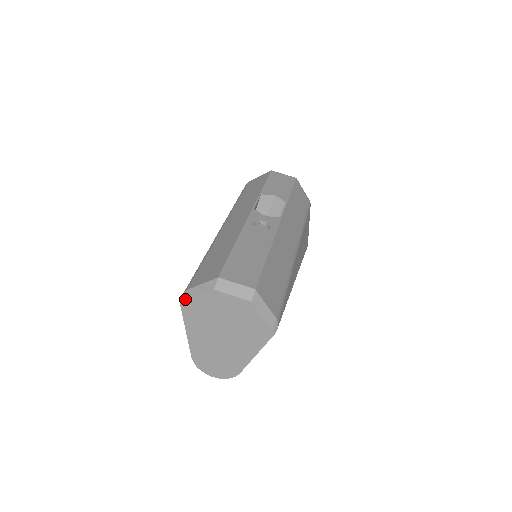
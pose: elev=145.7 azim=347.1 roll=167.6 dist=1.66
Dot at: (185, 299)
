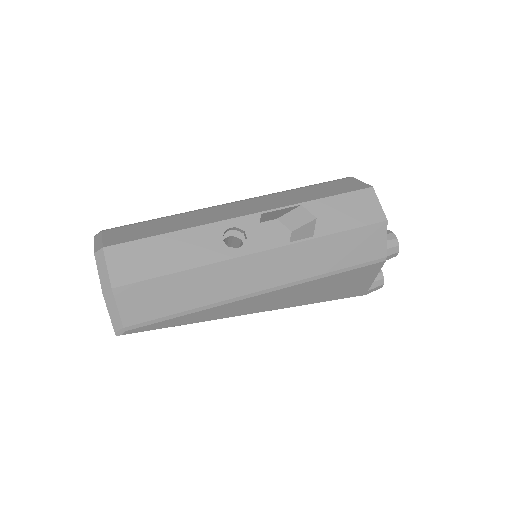
Dot at: (95, 237)
